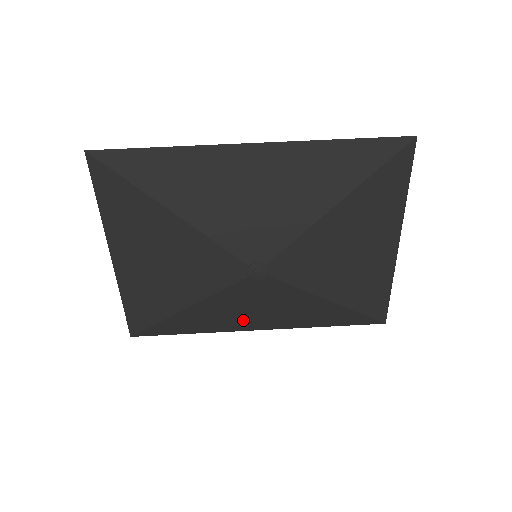
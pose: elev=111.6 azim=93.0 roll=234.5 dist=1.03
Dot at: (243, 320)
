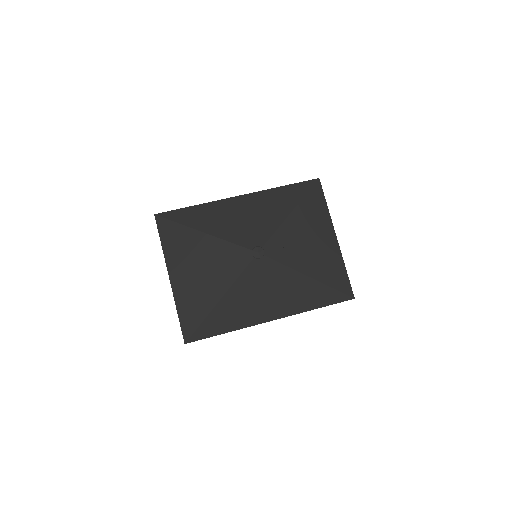
Dot at: (259, 309)
